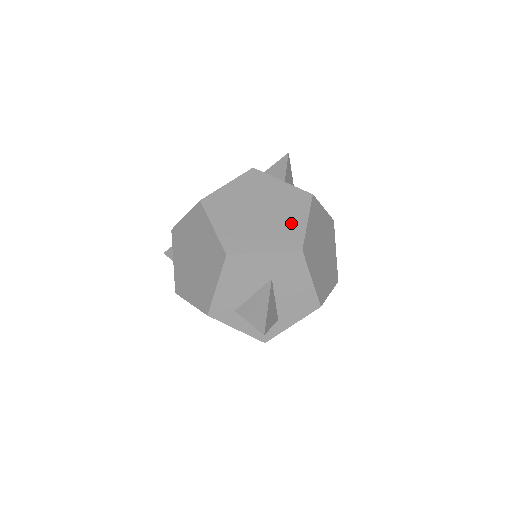
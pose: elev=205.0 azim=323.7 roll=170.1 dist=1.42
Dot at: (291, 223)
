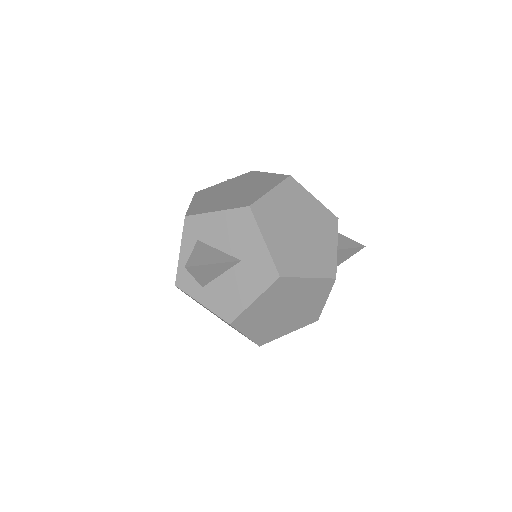
Dot at: (301, 262)
